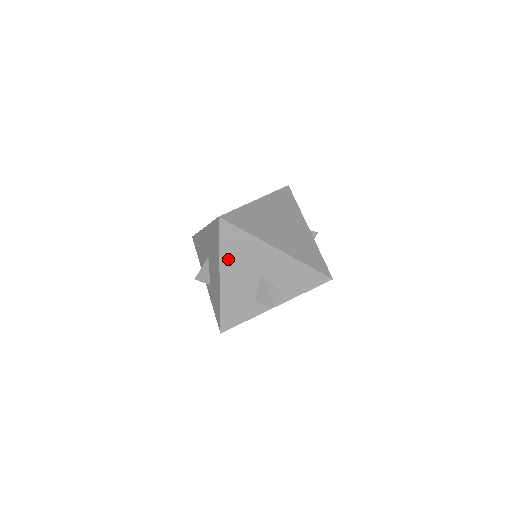
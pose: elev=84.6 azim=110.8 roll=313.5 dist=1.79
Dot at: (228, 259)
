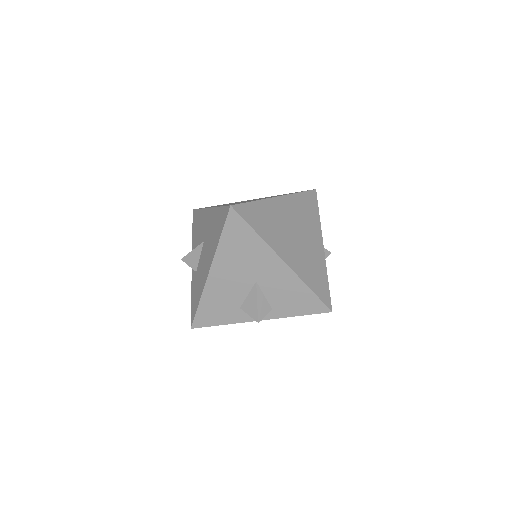
Dot at: (225, 254)
